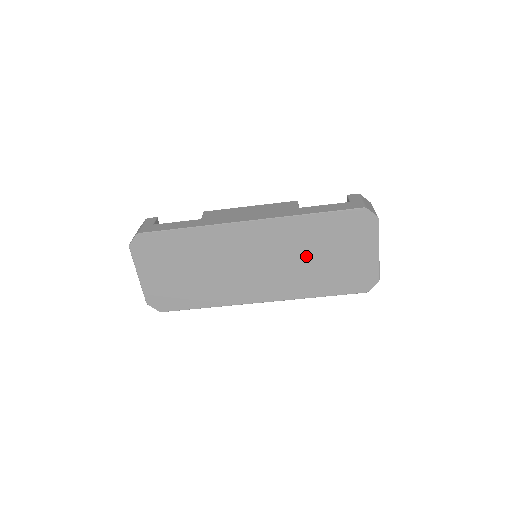
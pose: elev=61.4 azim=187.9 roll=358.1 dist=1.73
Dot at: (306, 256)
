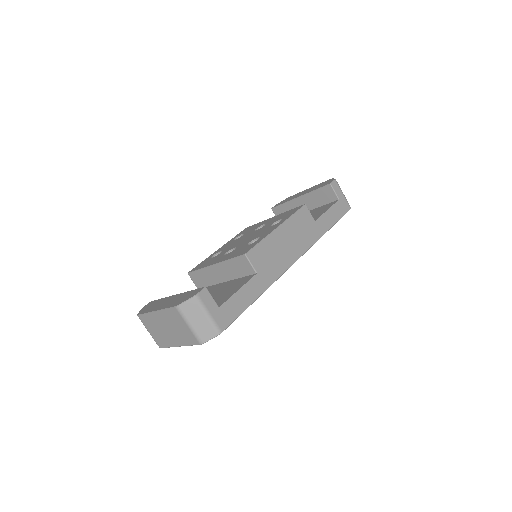
Dot at: occluded
